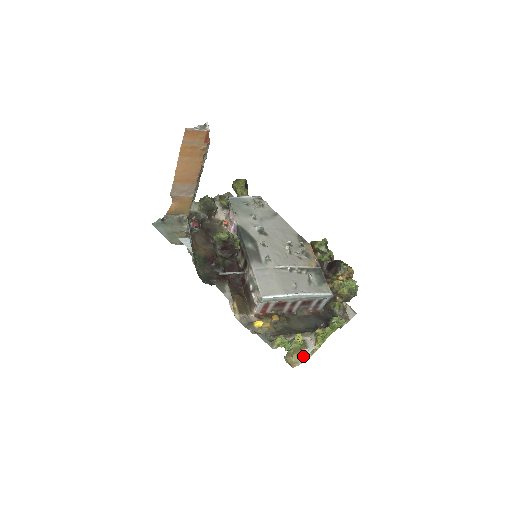
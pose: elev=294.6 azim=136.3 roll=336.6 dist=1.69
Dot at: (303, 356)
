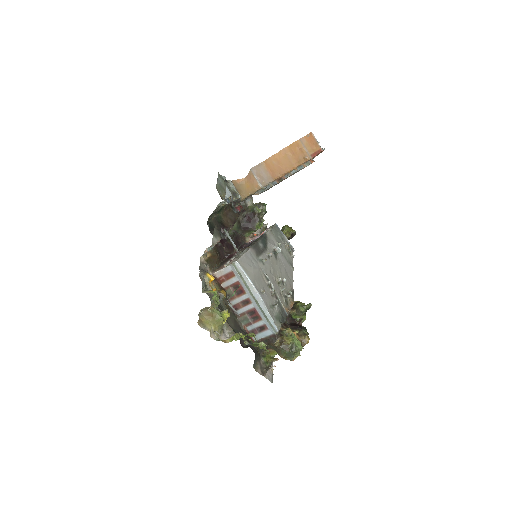
Dot at: (212, 331)
